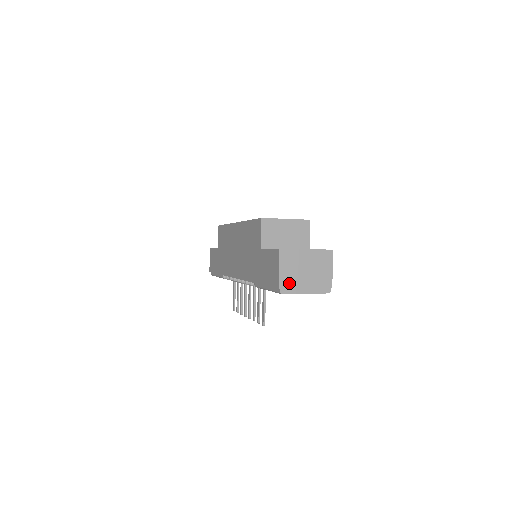
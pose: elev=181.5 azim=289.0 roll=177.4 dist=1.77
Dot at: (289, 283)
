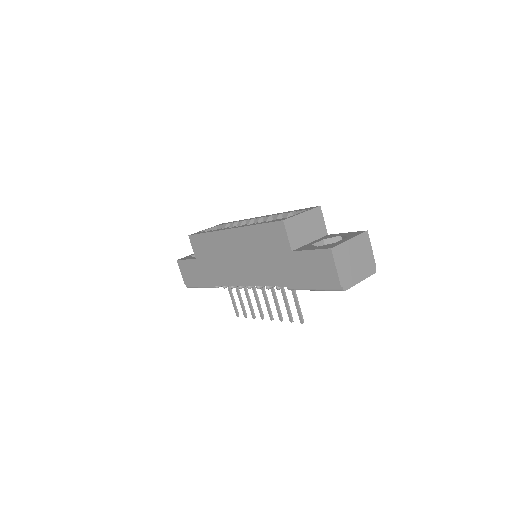
Dot at: (347, 278)
